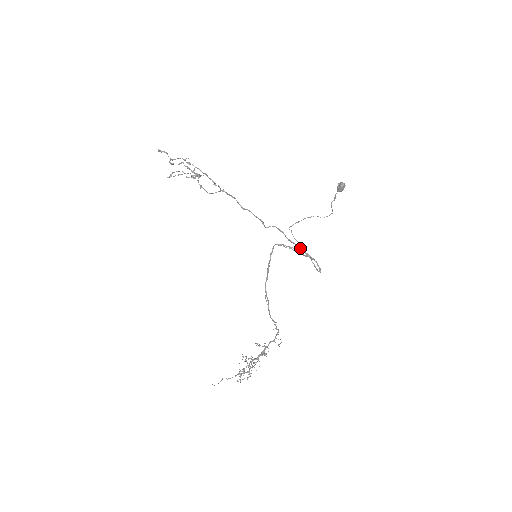
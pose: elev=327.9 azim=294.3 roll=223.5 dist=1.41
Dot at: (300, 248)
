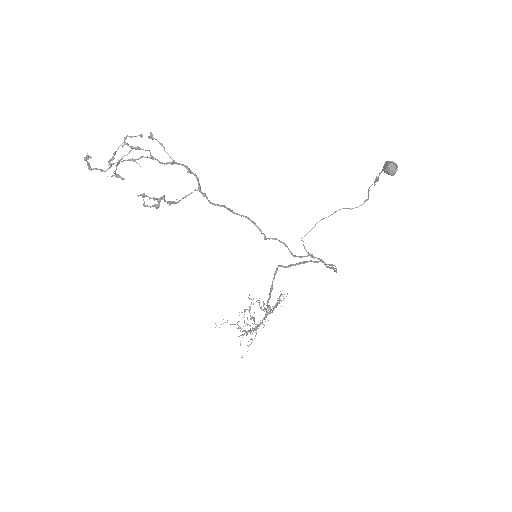
Dot at: (314, 258)
